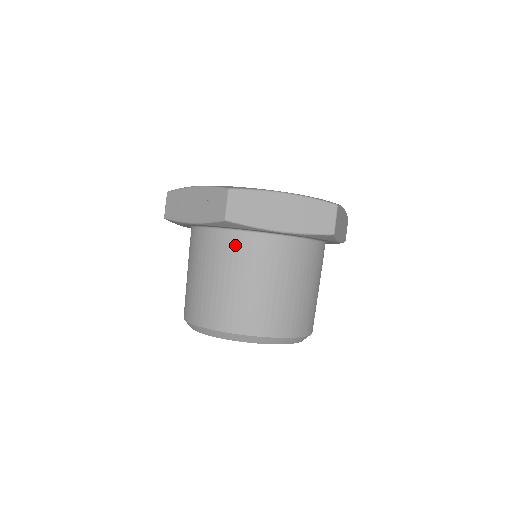
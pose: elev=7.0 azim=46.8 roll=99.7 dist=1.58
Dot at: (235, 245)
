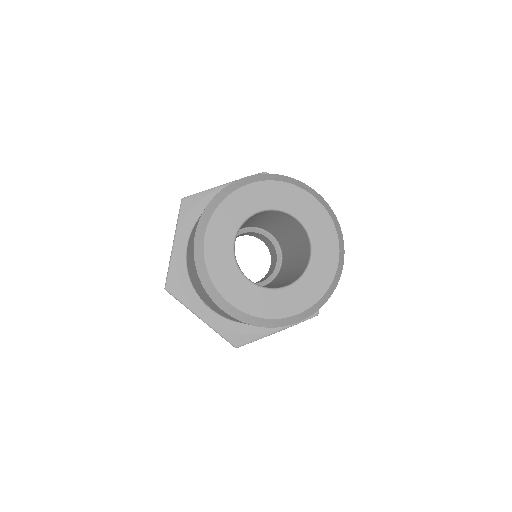
Dot at: occluded
